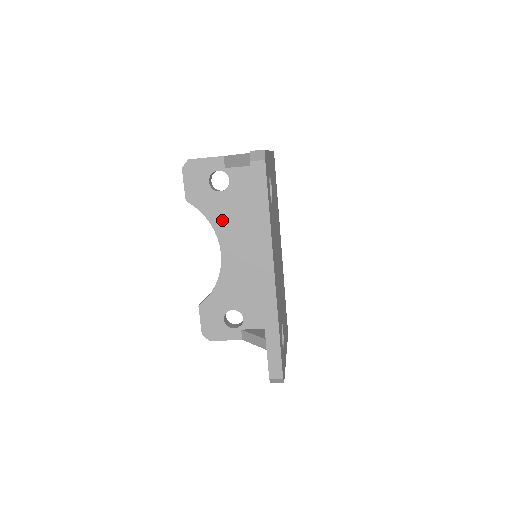
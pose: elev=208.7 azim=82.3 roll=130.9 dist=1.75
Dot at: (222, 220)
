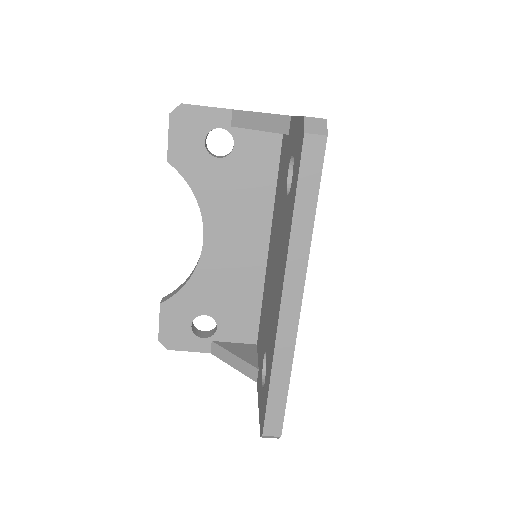
Dot at: (213, 197)
